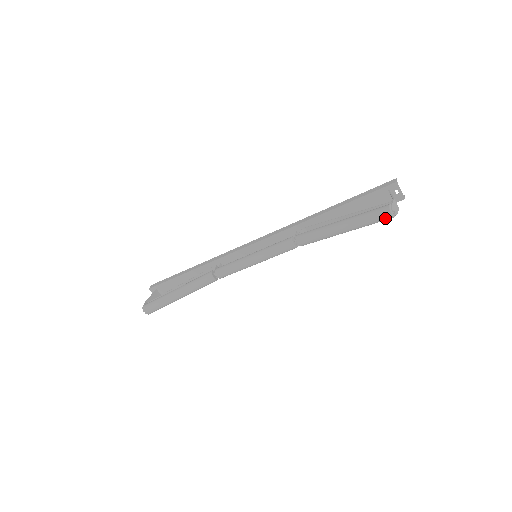
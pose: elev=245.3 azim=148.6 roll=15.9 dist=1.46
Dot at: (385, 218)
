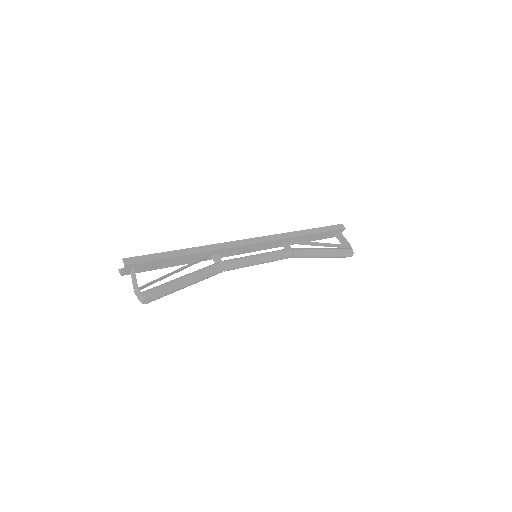
Dot at: occluded
